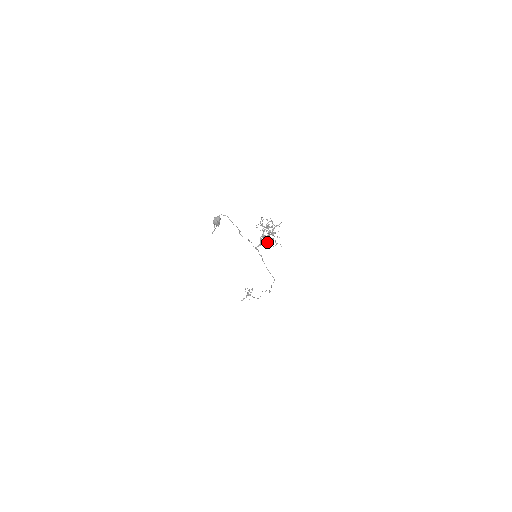
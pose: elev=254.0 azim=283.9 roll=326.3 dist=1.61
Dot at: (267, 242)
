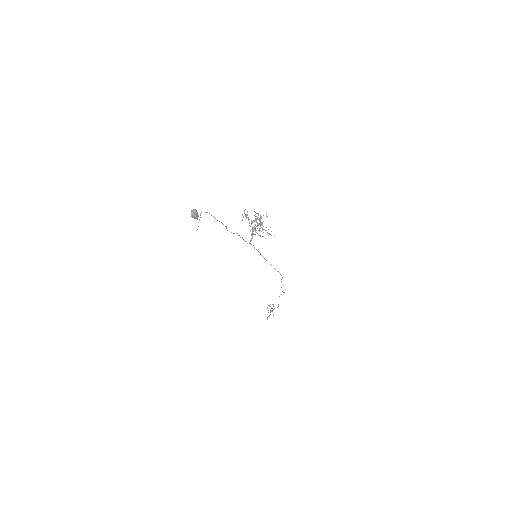
Dot at: (260, 236)
